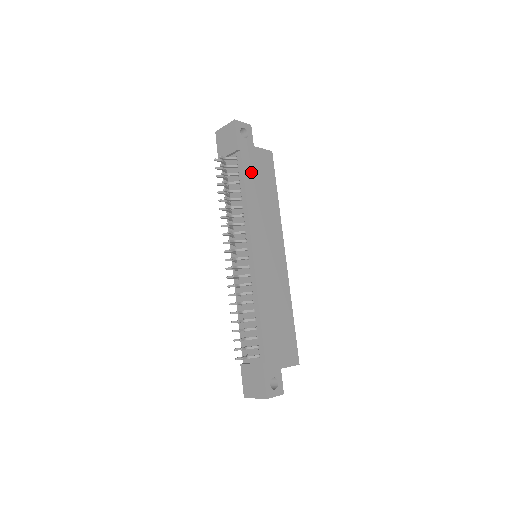
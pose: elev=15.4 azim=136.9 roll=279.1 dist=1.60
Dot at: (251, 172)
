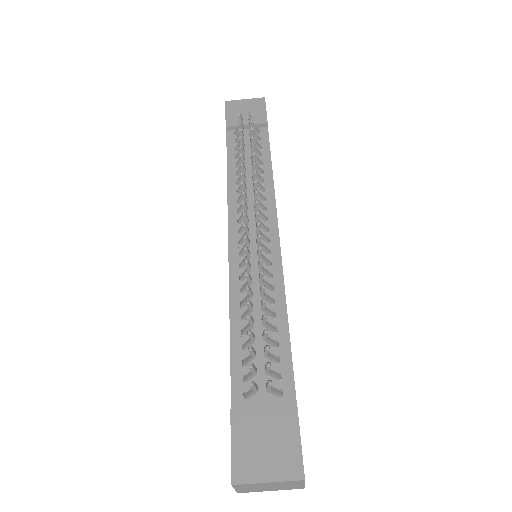
Dot at: occluded
